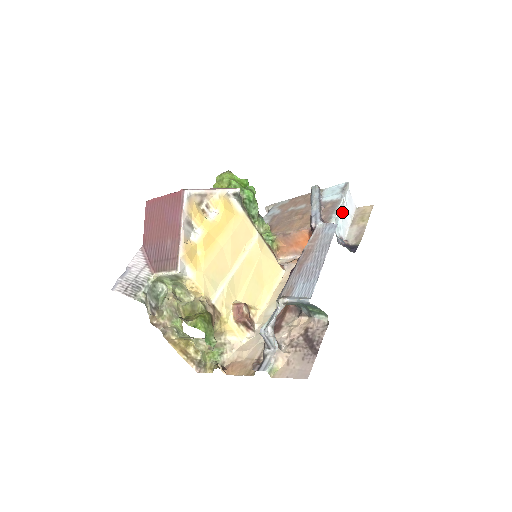
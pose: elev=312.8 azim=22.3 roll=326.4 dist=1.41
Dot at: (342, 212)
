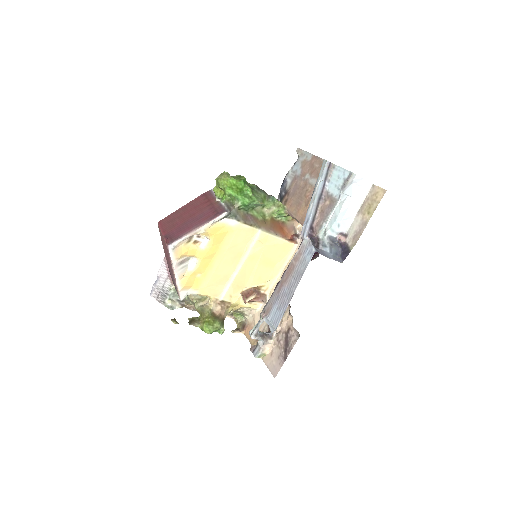
Dot at: (342, 209)
